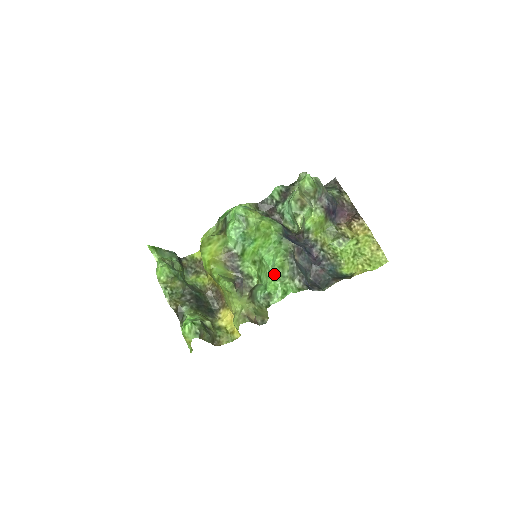
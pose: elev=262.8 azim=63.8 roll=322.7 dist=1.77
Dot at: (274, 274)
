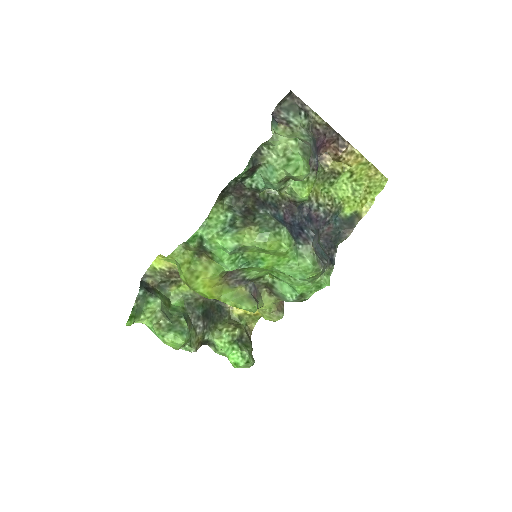
Dot at: (303, 281)
